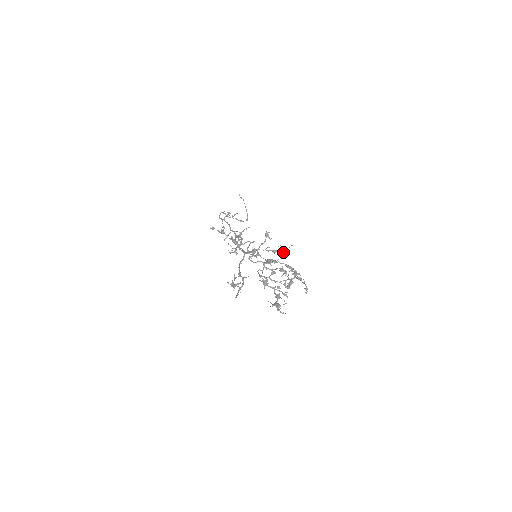
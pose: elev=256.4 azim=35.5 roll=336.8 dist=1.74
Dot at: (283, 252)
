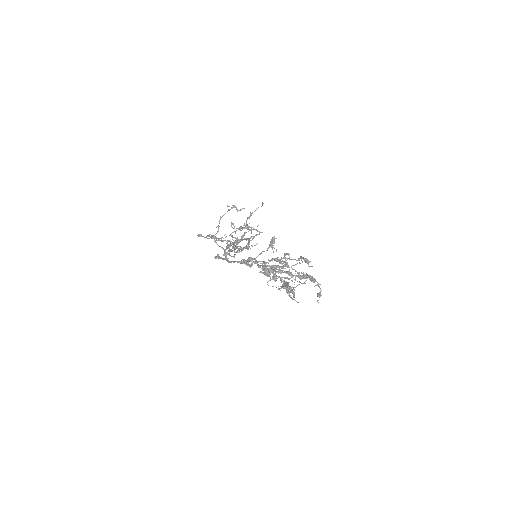
Dot at: (288, 266)
